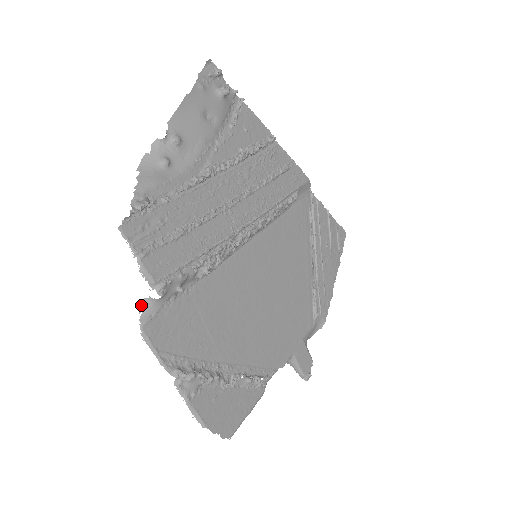
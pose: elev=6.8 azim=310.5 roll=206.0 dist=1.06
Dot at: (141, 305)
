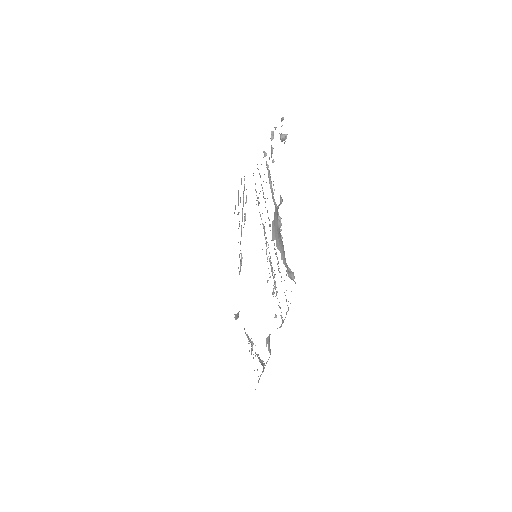
Dot at: (267, 340)
